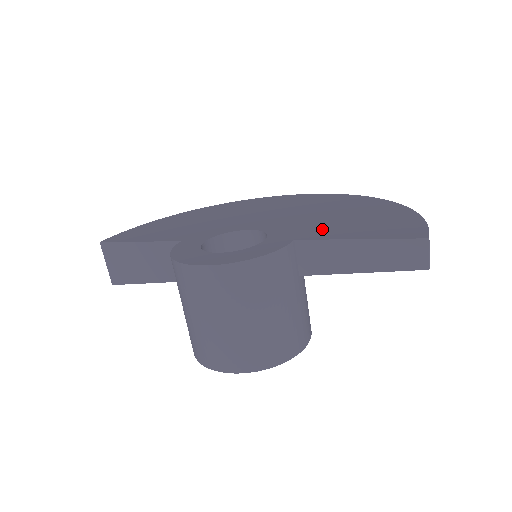
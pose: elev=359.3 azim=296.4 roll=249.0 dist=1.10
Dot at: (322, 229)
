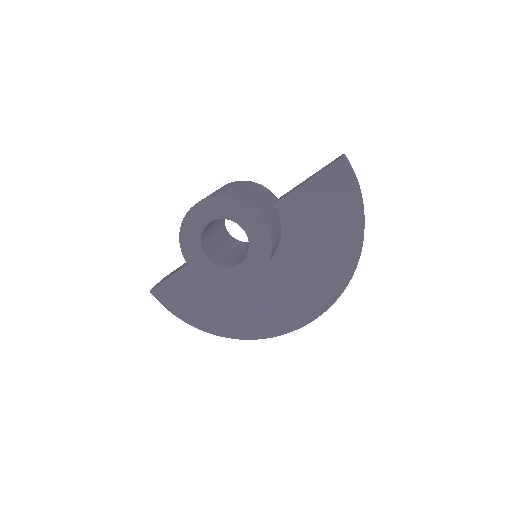
Dot at: occluded
